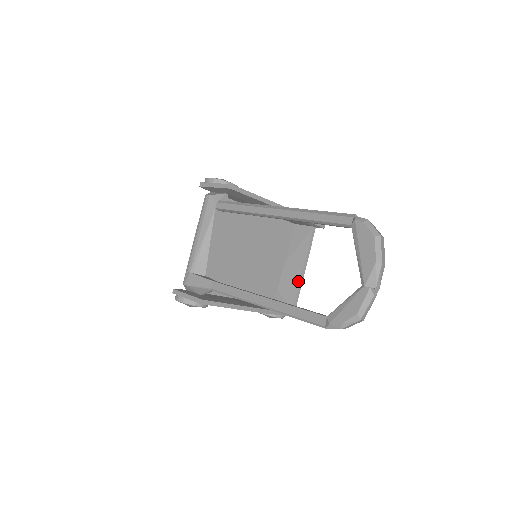
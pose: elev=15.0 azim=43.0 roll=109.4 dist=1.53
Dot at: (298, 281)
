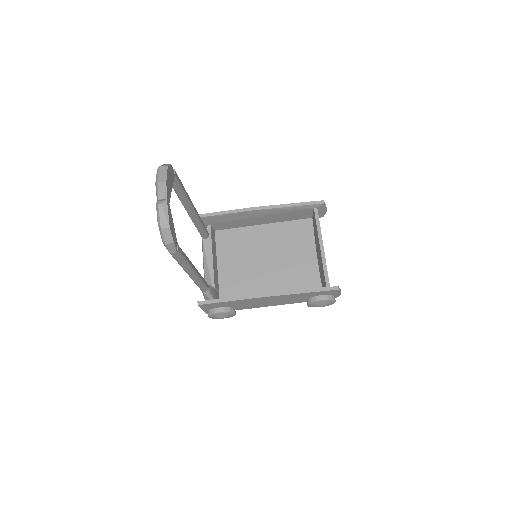
Dot at: (321, 259)
